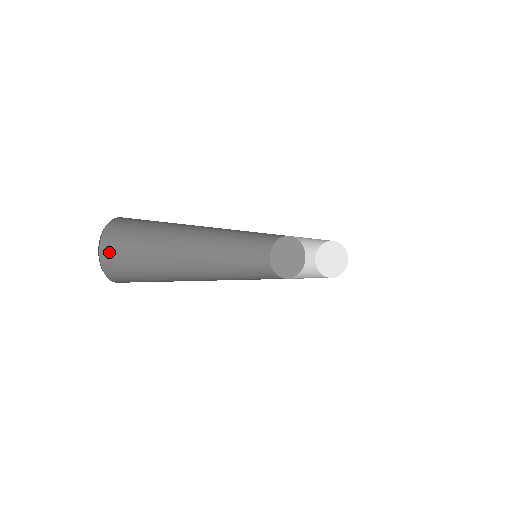
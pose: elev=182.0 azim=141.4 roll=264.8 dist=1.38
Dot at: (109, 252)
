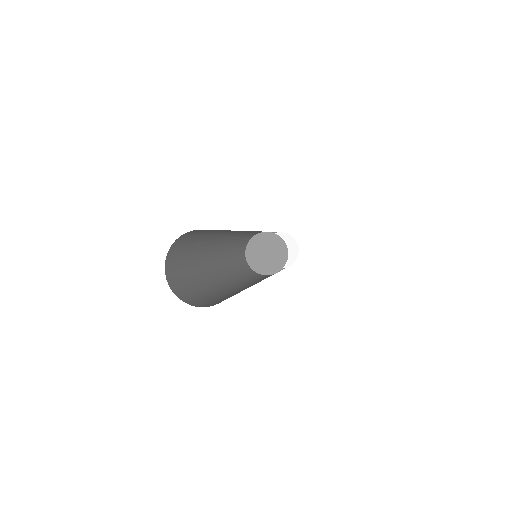
Dot at: (171, 276)
